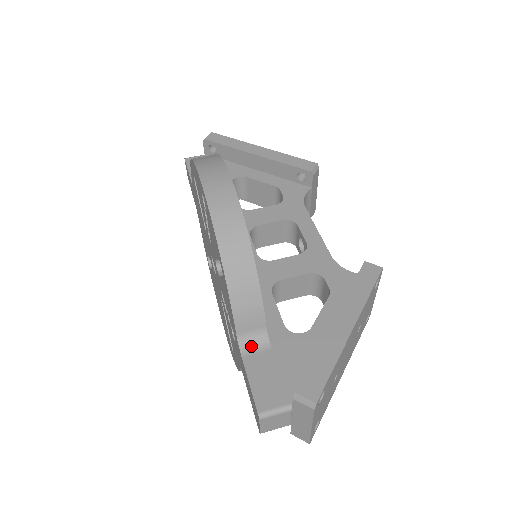
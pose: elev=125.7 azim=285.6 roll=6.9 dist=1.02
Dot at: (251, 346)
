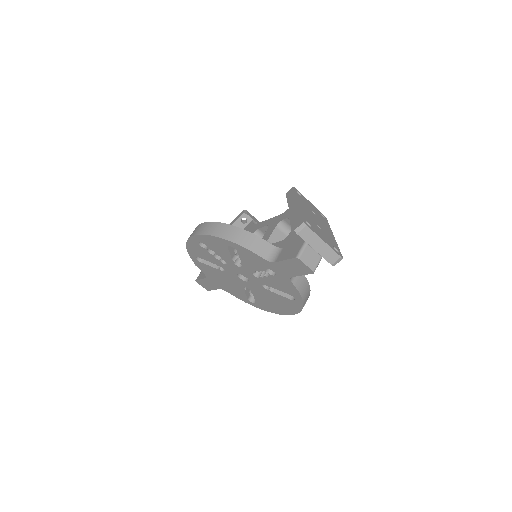
Dot at: (275, 257)
